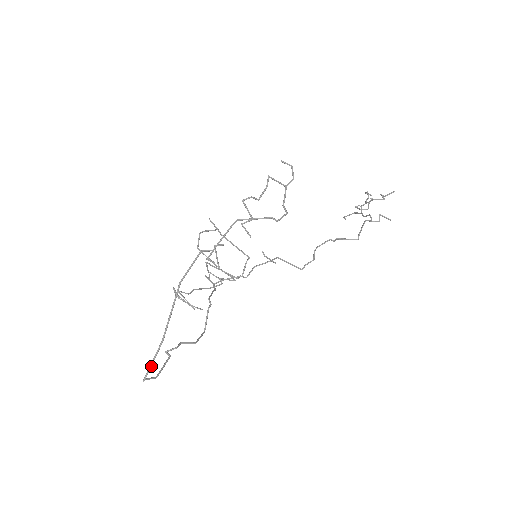
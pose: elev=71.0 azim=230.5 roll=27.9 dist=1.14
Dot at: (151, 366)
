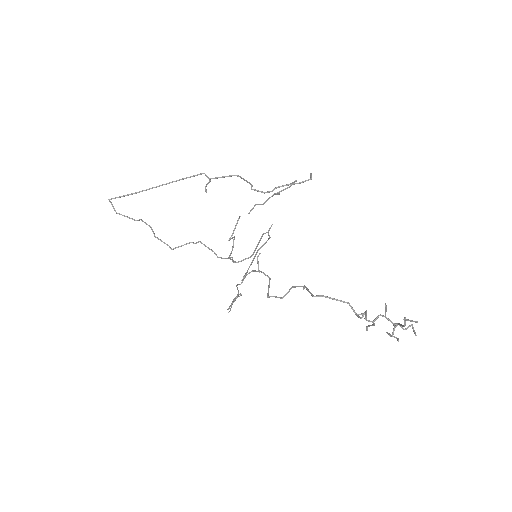
Dot at: (119, 197)
